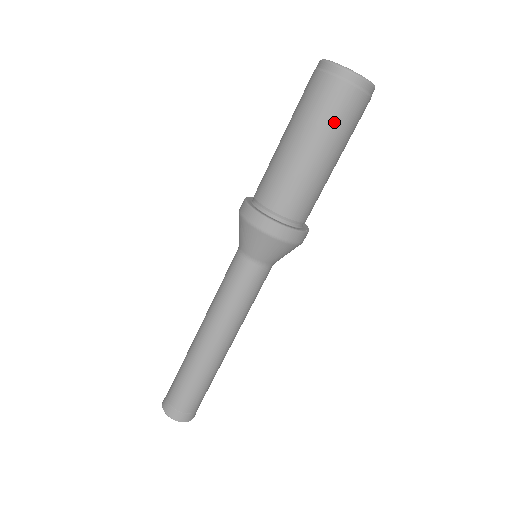
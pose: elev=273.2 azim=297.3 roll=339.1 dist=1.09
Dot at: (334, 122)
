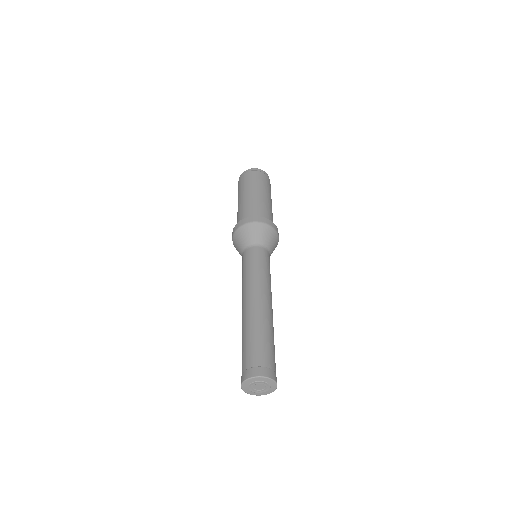
Dot at: (260, 182)
